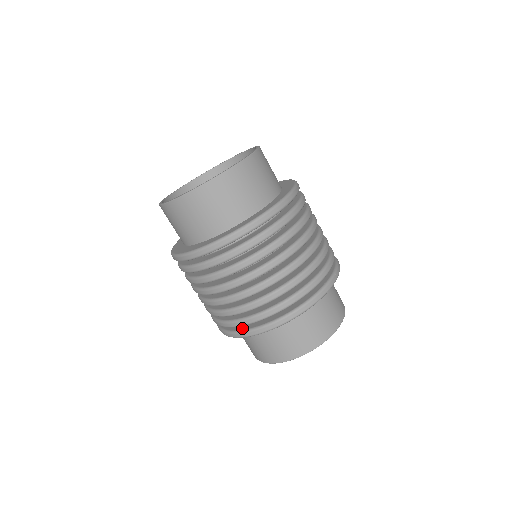
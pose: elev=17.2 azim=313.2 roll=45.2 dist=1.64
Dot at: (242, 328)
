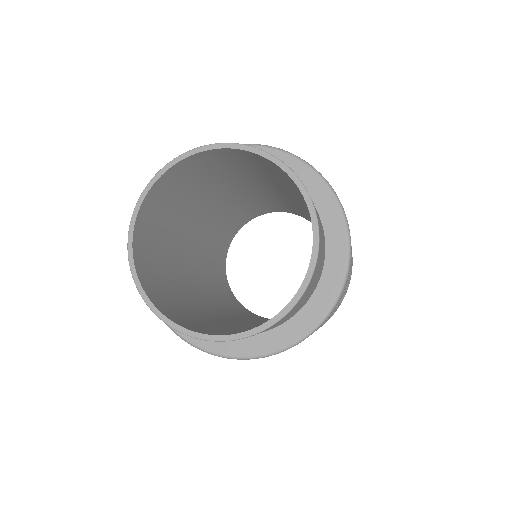
Dot at: occluded
